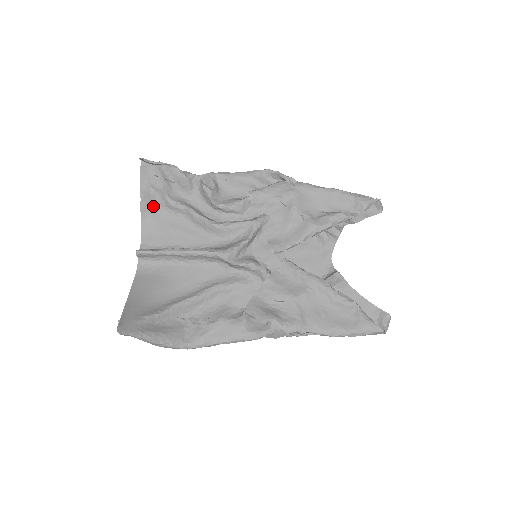
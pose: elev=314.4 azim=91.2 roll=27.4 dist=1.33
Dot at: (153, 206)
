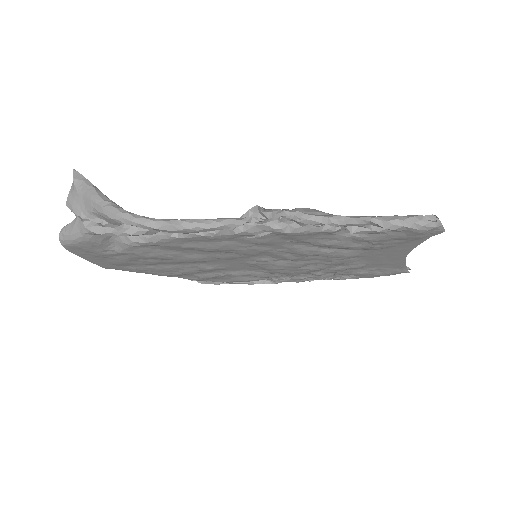
Dot at: occluded
